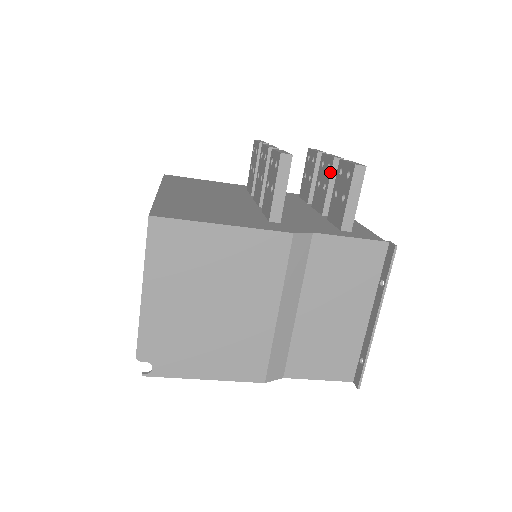
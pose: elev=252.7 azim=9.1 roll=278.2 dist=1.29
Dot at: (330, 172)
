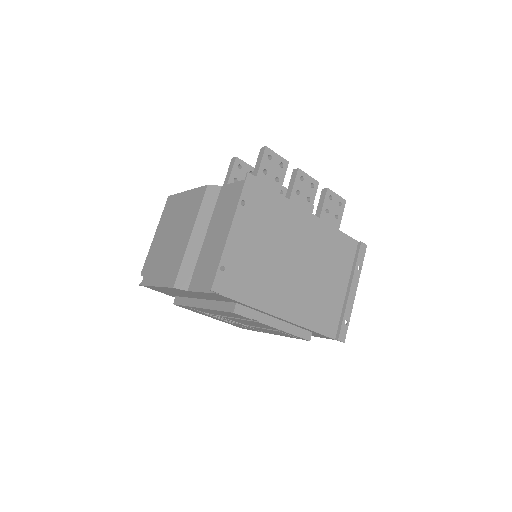
Dot at: (291, 180)
